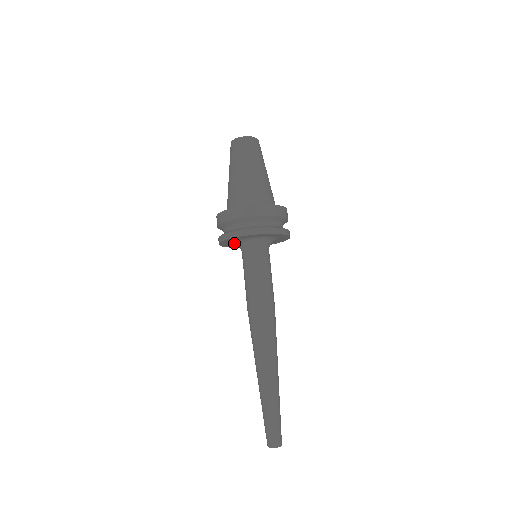
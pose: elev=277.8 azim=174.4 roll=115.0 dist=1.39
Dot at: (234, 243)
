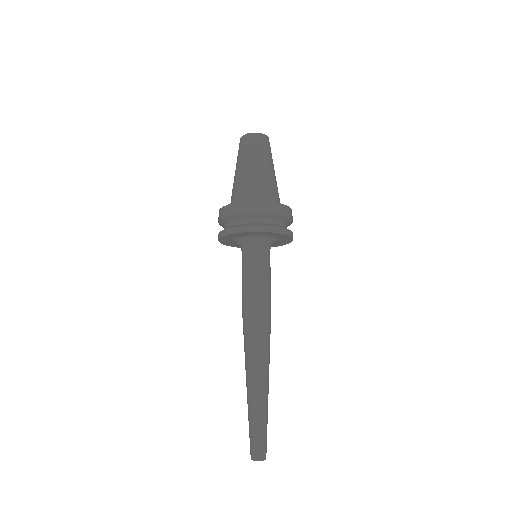
Dot at: (234, 240)
